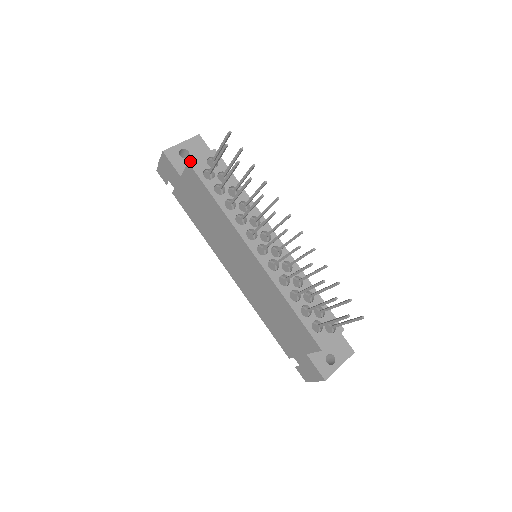
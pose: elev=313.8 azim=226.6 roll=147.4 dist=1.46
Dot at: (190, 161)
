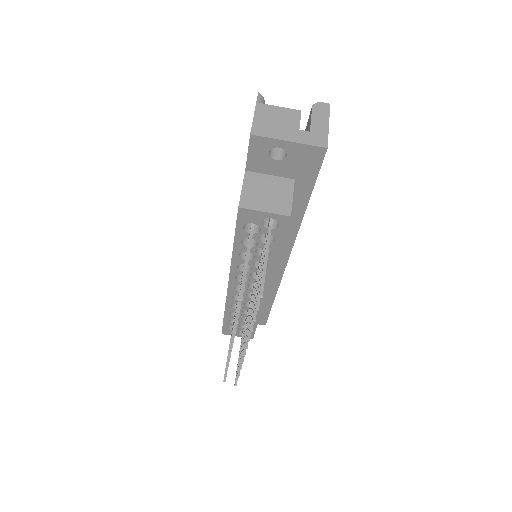
Dot at: (242, 208)
